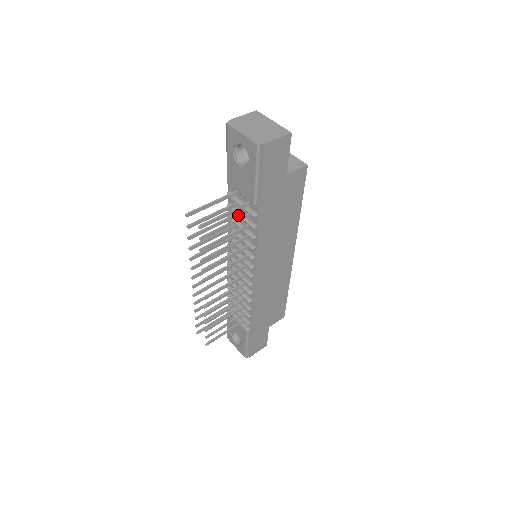
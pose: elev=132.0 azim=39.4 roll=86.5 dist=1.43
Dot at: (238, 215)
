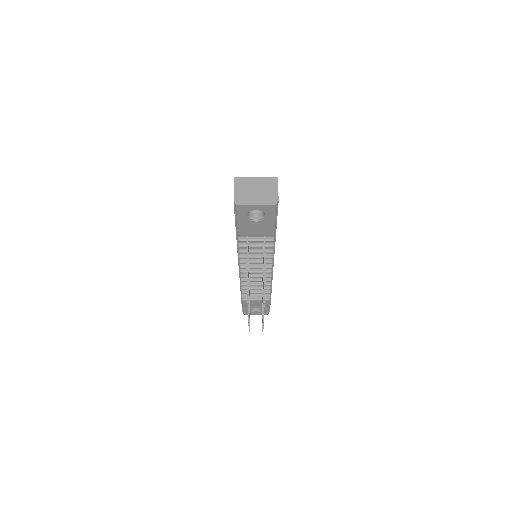
Dot at: occluded
